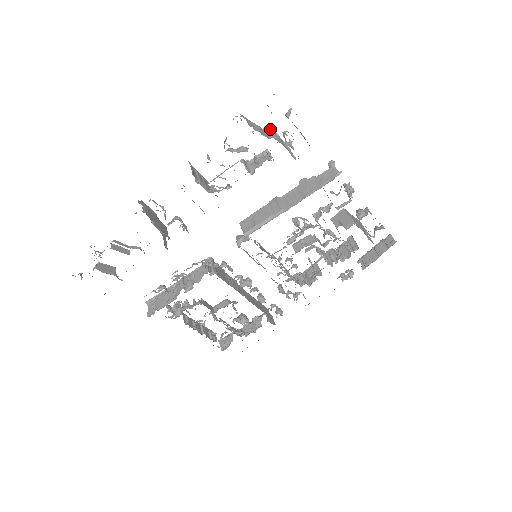
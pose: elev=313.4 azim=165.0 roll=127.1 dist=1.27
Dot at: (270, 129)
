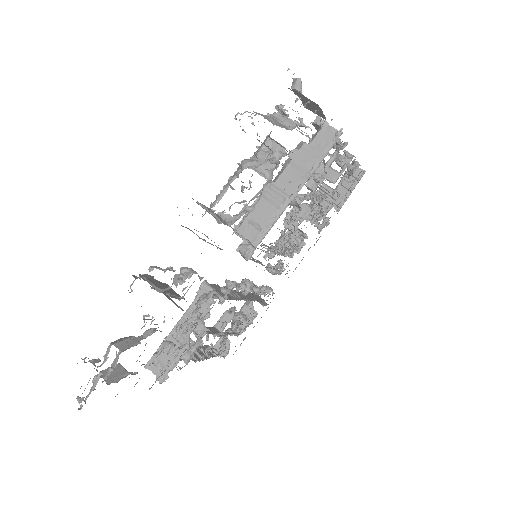
Dot at: (276, 113)
